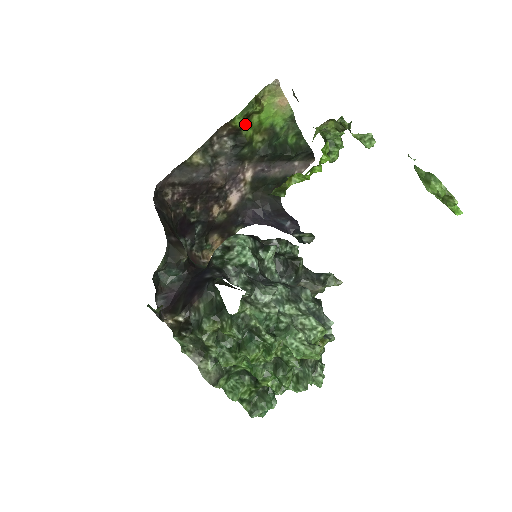
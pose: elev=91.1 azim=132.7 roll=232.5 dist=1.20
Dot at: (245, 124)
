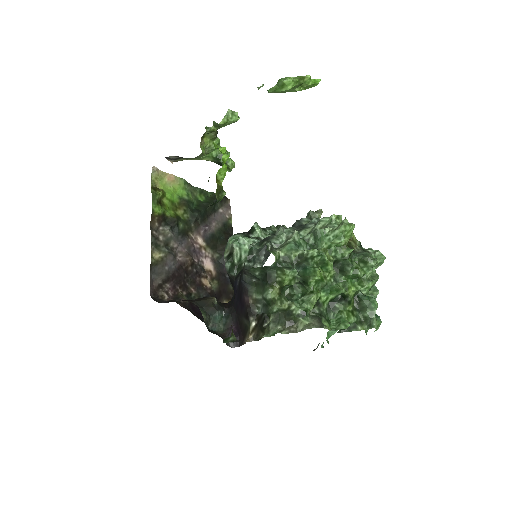
Dot at: (163, 209)
